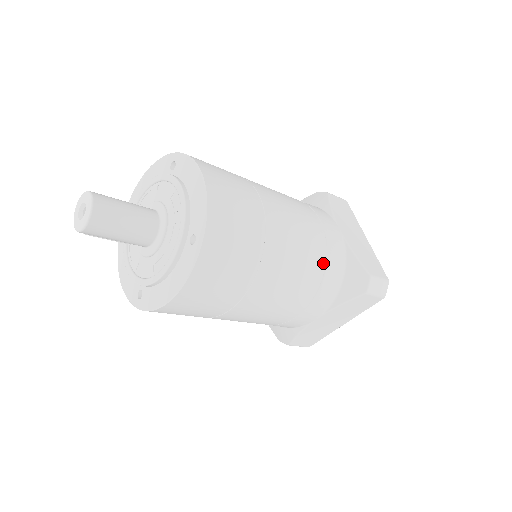
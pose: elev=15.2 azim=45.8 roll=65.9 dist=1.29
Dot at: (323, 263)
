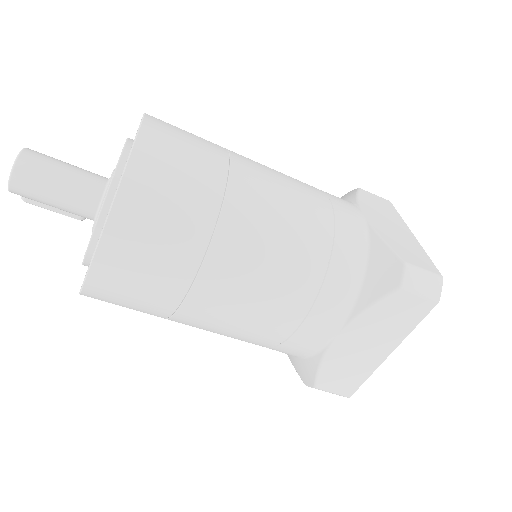
Dot at: (327, 243)
